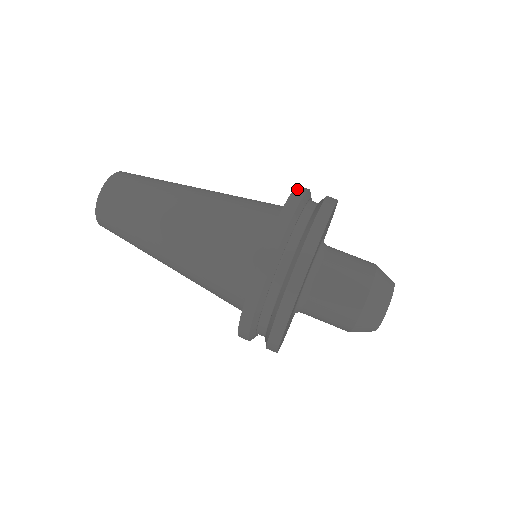
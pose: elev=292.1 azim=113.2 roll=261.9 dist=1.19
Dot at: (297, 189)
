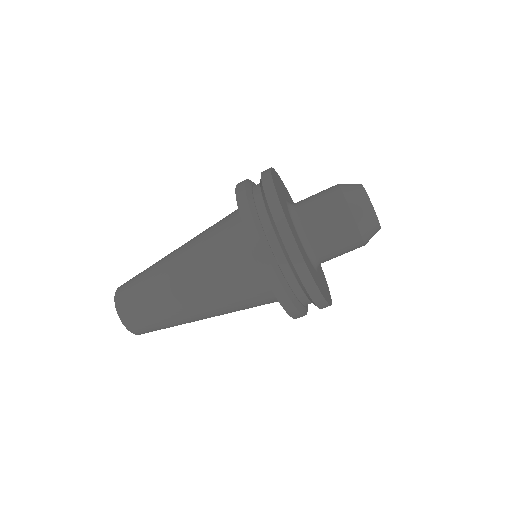
Dot at: (268, 279)
